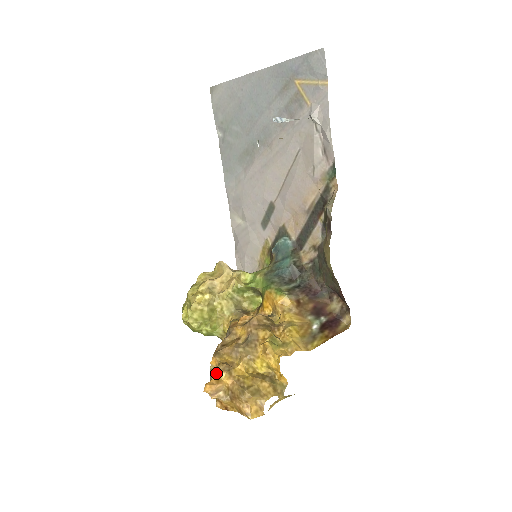
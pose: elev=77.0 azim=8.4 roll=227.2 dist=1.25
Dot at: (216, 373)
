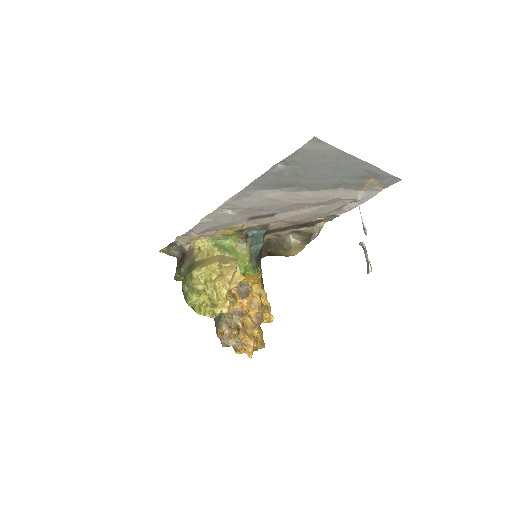
Dot at: (253, 346)
